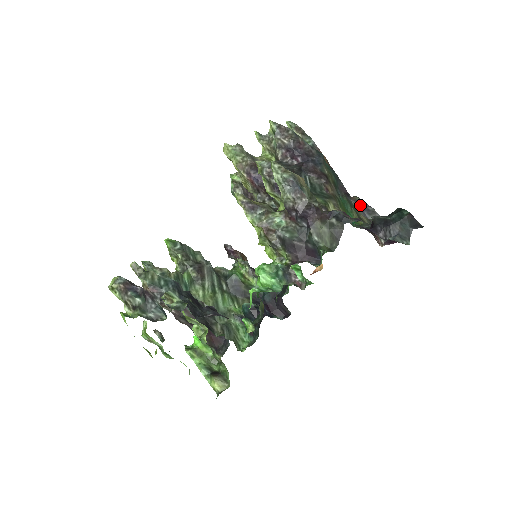
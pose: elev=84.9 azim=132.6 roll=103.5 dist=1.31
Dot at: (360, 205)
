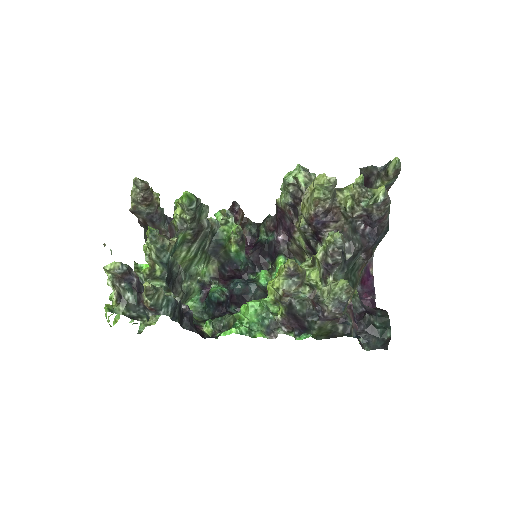
Dot at: occluded
